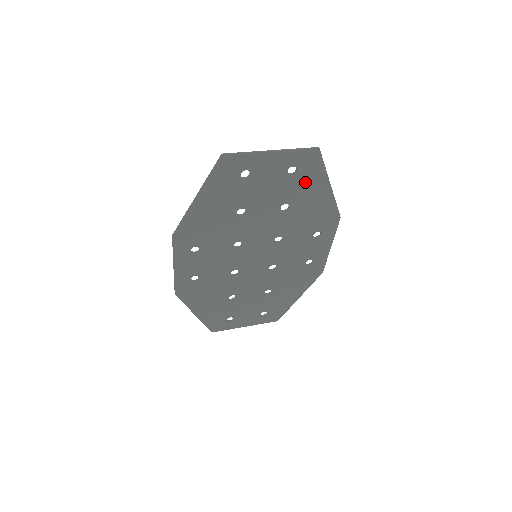
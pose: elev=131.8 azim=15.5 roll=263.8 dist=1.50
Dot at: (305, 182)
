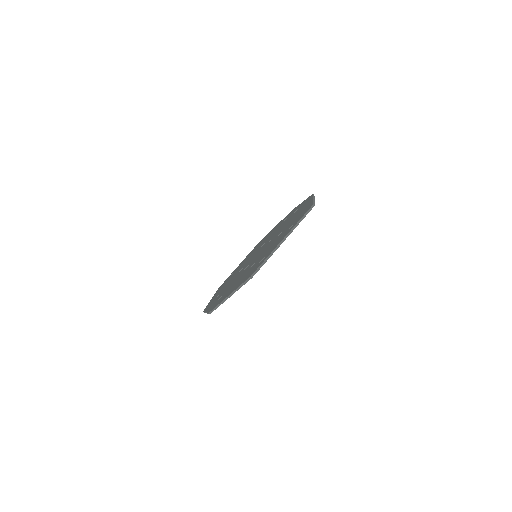
Dot at: occluded
